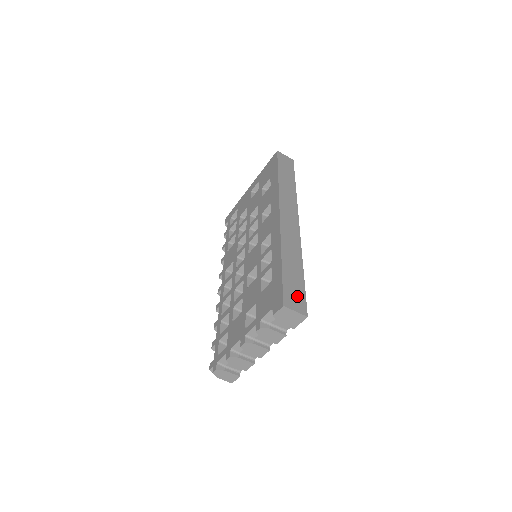
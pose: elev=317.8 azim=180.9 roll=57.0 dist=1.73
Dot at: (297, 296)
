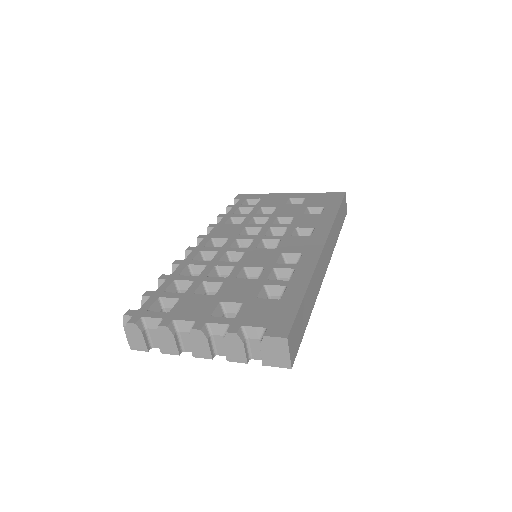
Dot at: (297, 339)
